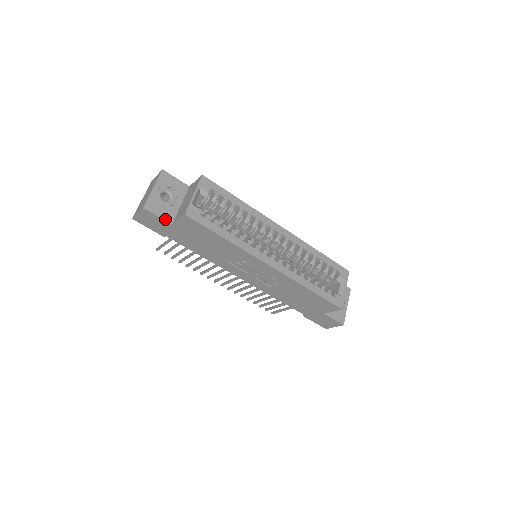
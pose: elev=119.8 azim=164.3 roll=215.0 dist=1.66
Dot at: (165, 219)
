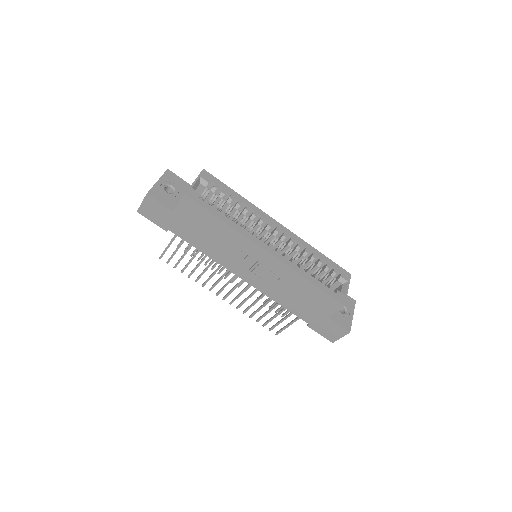
Dot at: (167, 206)
